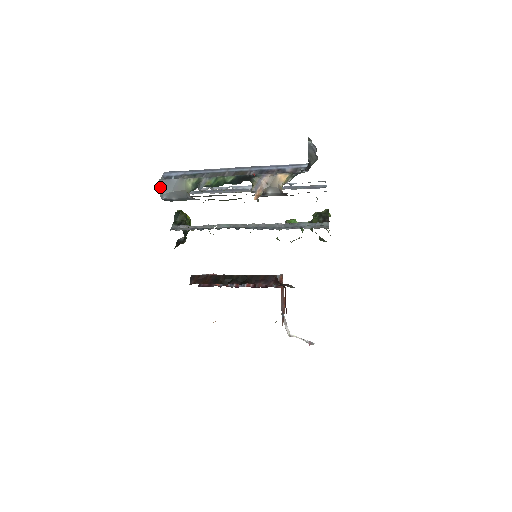
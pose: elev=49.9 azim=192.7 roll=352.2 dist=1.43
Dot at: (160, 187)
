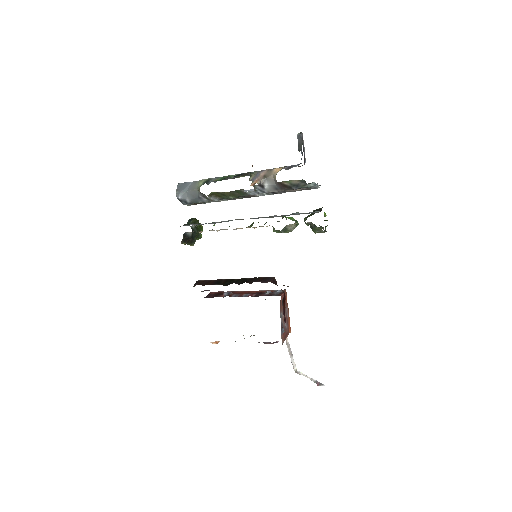
Dot at: (177, 188)
